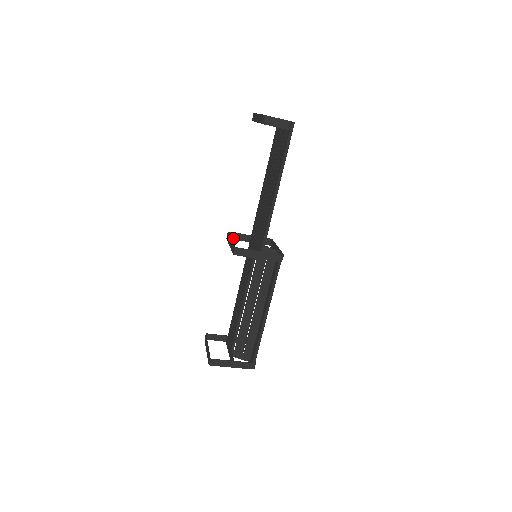
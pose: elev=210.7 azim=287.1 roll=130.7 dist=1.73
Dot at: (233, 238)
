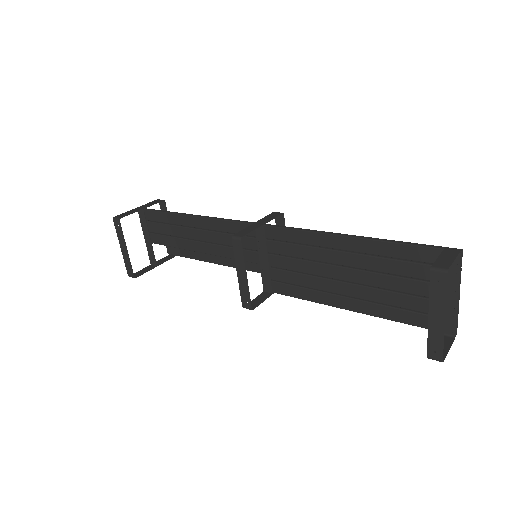
Dot at: (240, 233)
